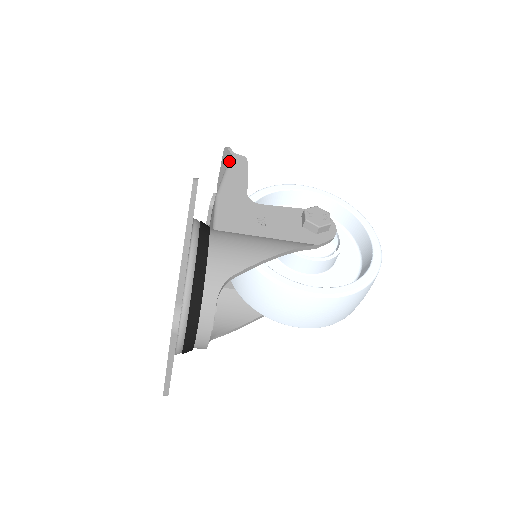
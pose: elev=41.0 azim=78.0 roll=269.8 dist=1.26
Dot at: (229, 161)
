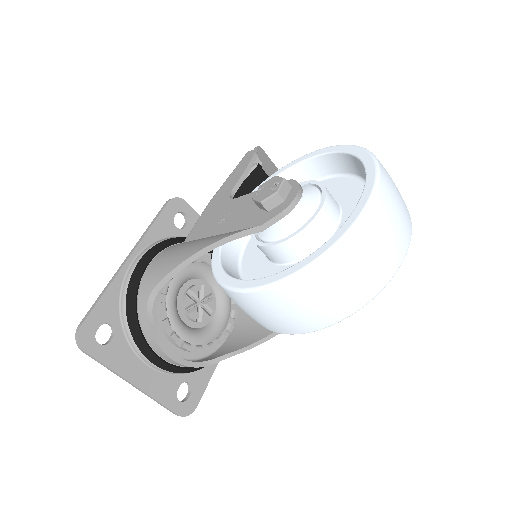
Dot at: (239, 163)
